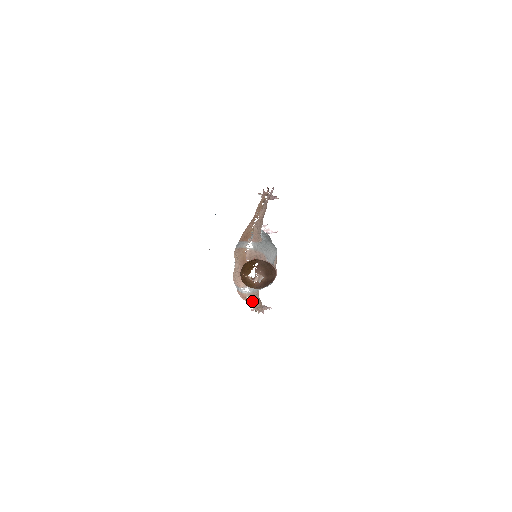
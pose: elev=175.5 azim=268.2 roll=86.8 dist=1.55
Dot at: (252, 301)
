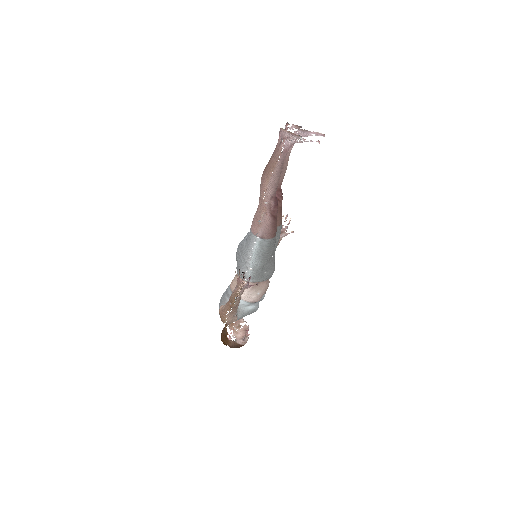
Dot at: occluded
